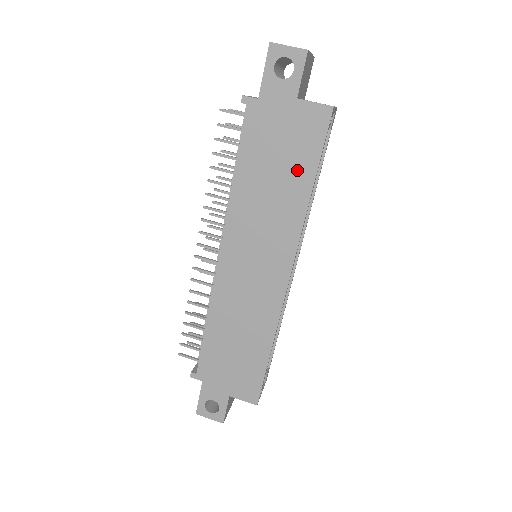
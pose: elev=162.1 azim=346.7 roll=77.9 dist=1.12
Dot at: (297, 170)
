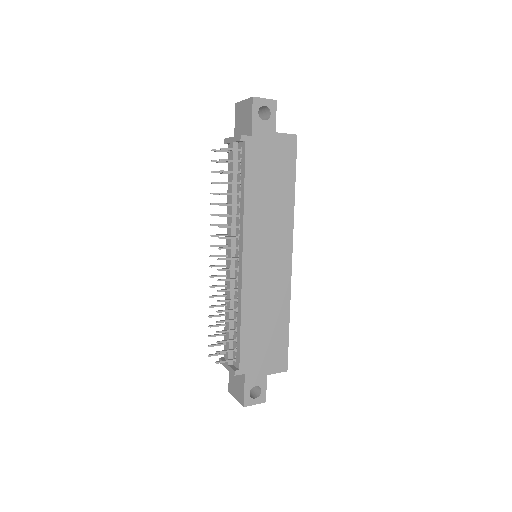
Dot at: (284, 181)
